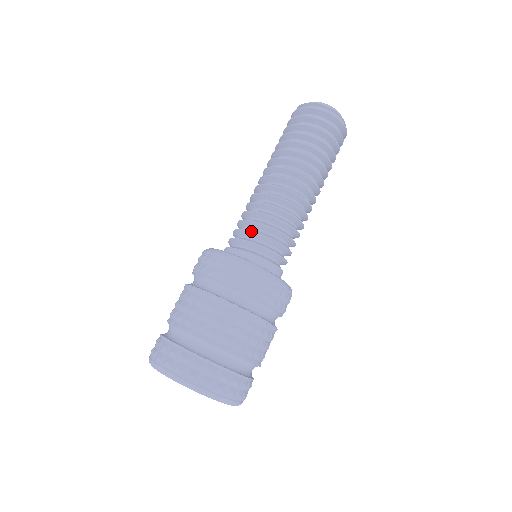
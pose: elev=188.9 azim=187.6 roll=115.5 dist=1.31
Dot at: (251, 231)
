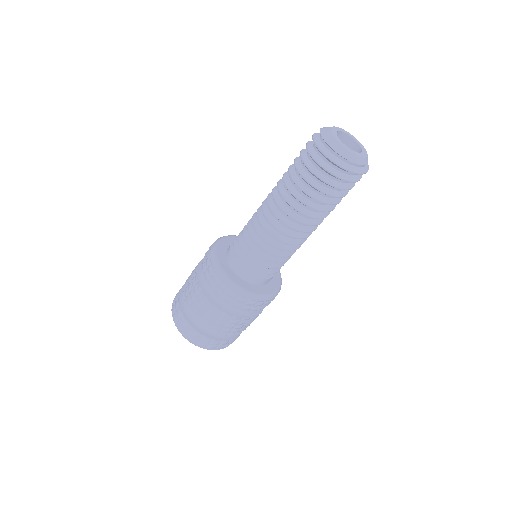
Dot at: (239, 244)
